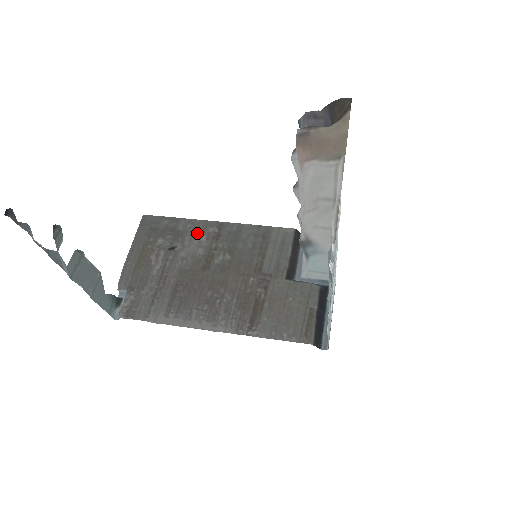
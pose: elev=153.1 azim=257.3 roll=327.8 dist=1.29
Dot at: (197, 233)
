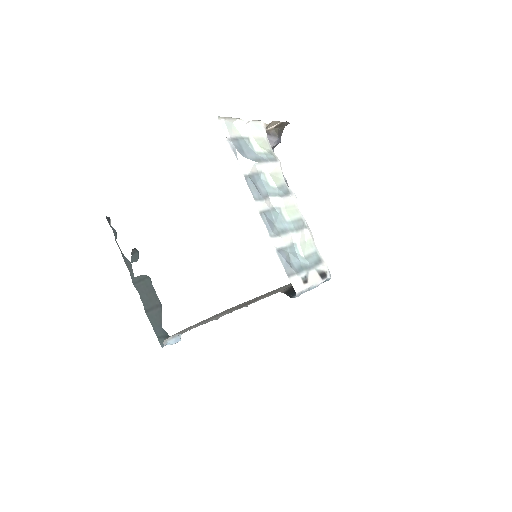
Dot at: occluded
